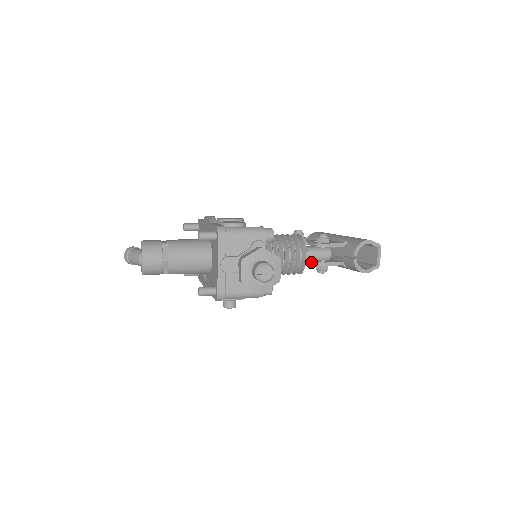
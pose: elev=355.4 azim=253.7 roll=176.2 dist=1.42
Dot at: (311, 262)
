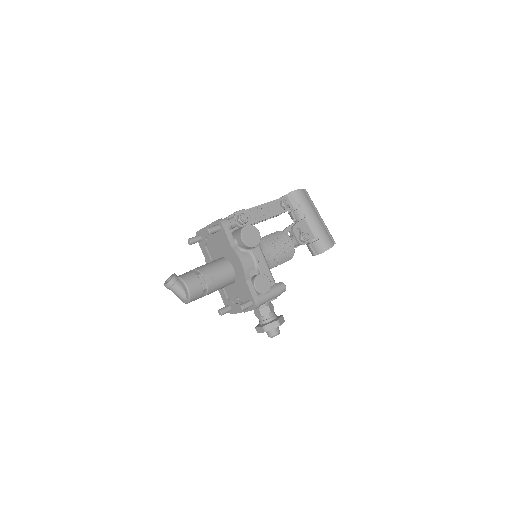
Dot at: occluded
